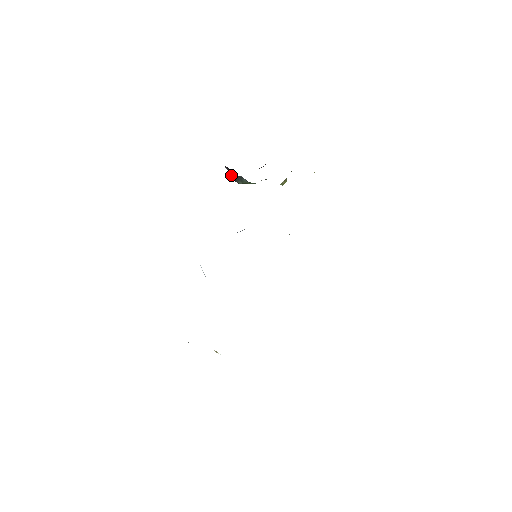
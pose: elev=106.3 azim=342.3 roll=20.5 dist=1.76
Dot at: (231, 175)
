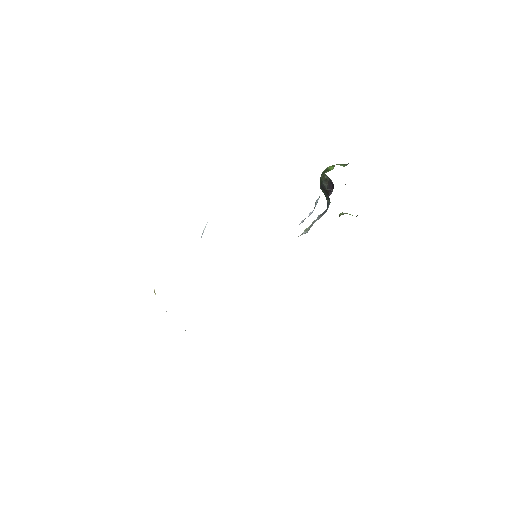
Dot at: (326, 184)
